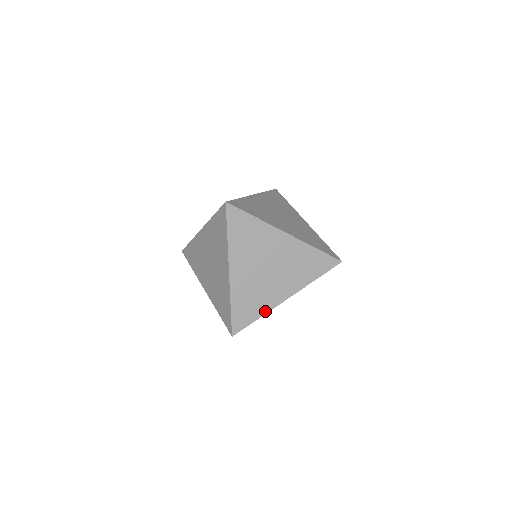
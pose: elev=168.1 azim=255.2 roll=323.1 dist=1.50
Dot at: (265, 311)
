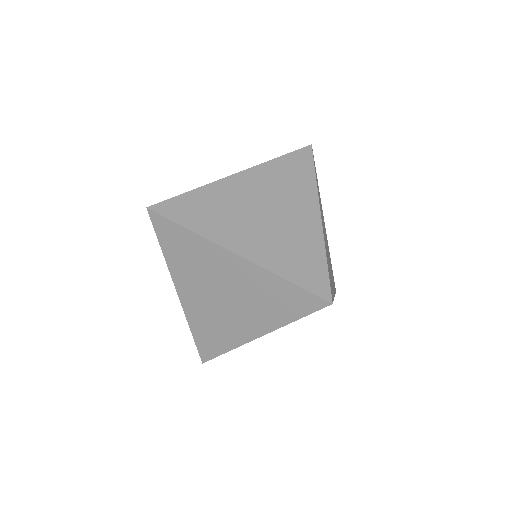
Dot at: (233, 345)
